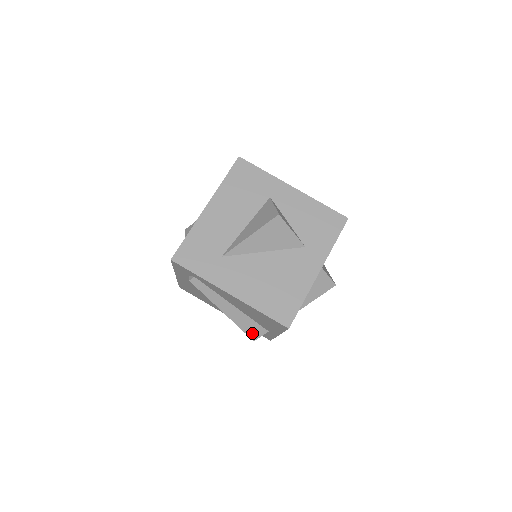
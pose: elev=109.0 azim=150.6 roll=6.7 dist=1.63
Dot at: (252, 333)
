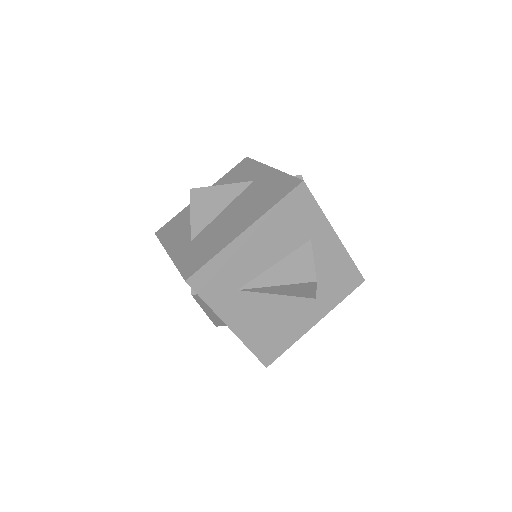
Dot at: (219, 323)
